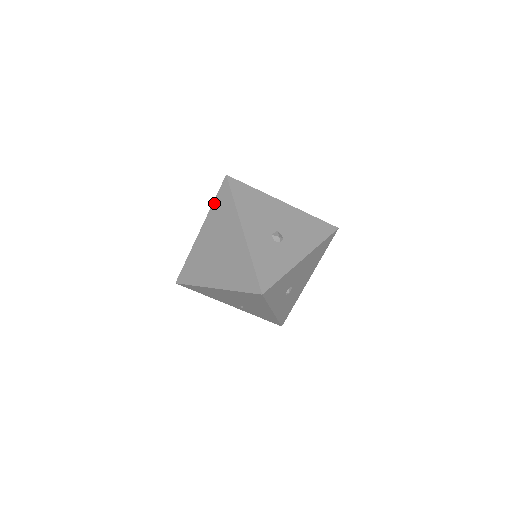
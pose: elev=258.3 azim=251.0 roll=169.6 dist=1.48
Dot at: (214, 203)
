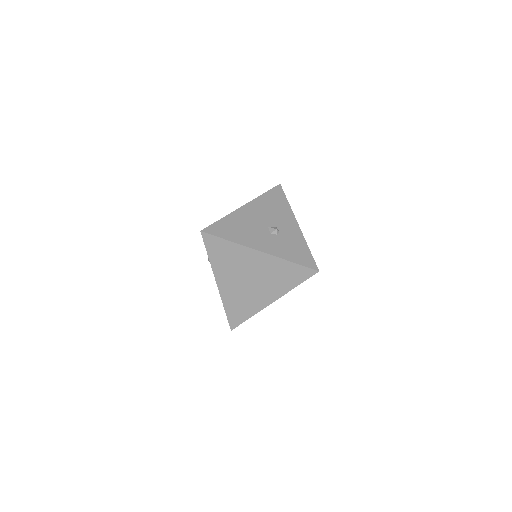
Dot at: (210, 257)
